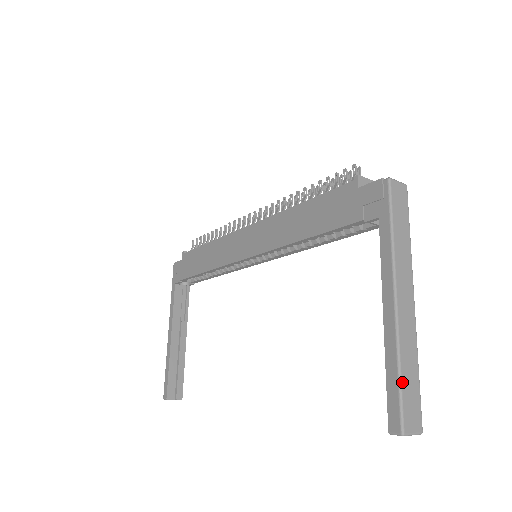
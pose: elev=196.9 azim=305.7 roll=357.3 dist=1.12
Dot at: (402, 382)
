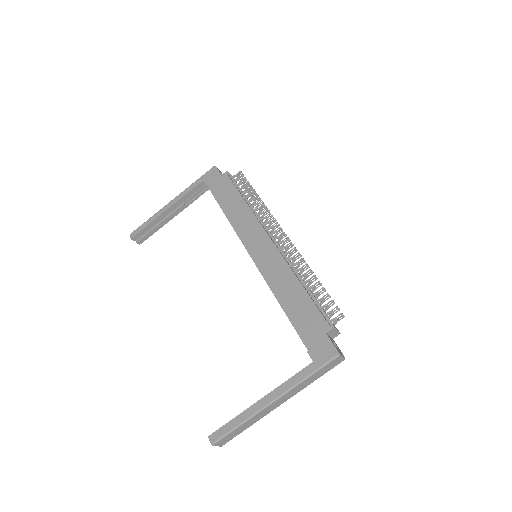
Dot at: (235, 430)
